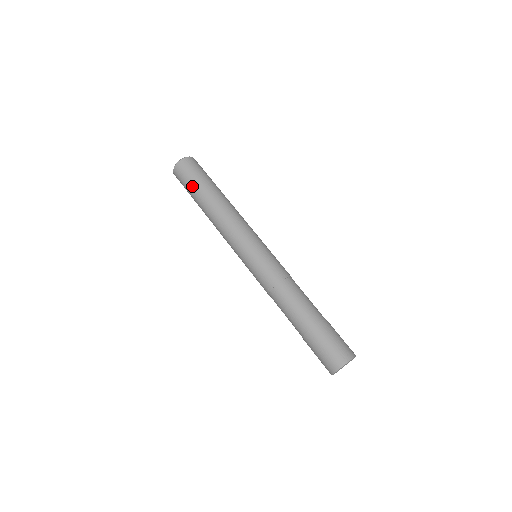
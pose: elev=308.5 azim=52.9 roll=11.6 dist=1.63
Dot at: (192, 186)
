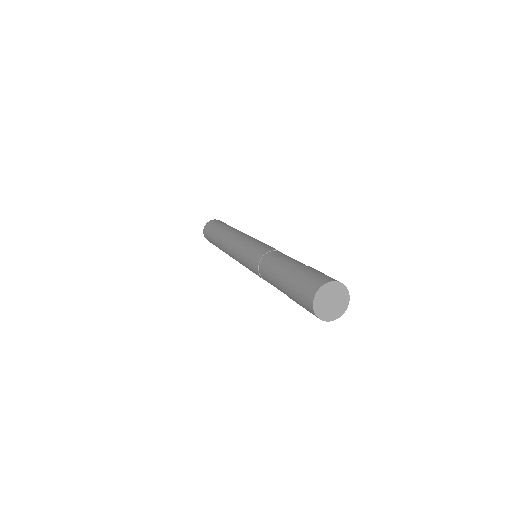
Dot at: (214, 228)
